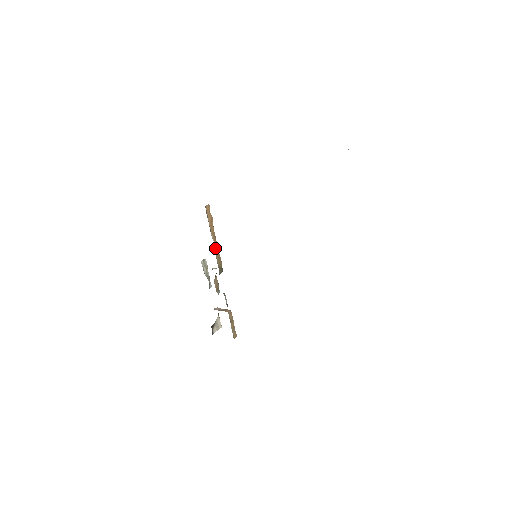
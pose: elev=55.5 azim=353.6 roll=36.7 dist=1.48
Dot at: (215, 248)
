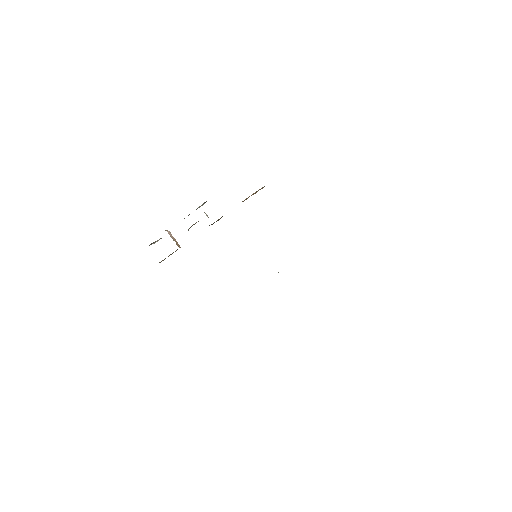
Dot at: occluded
